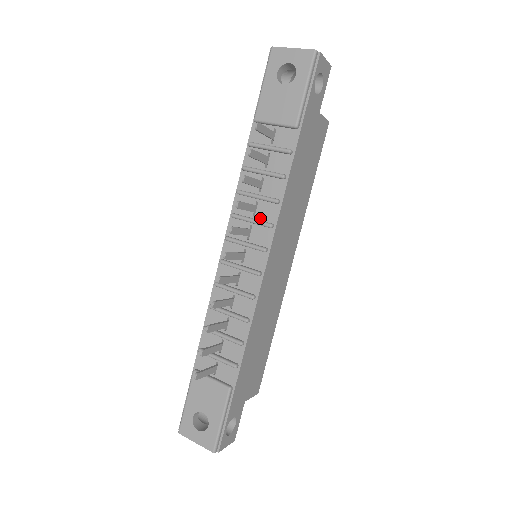
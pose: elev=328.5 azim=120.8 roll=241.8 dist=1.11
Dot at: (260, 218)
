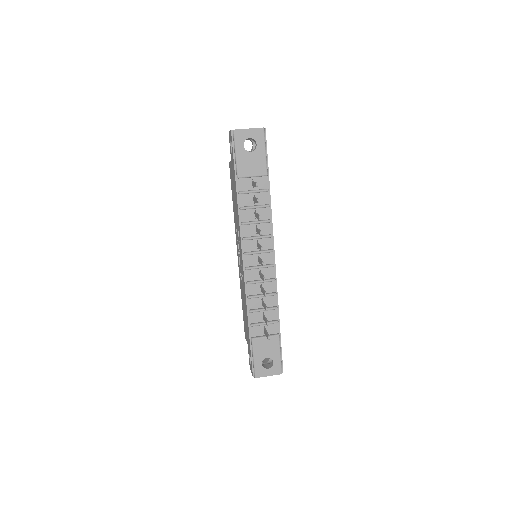
Dot at: (262, 234)
